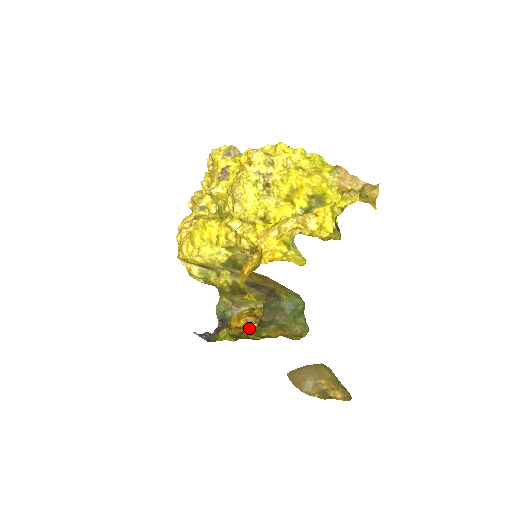
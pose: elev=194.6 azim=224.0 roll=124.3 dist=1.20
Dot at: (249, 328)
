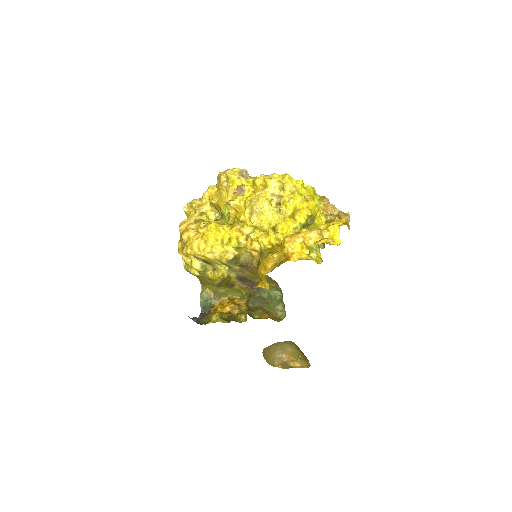
Dot at: (242, 312)
